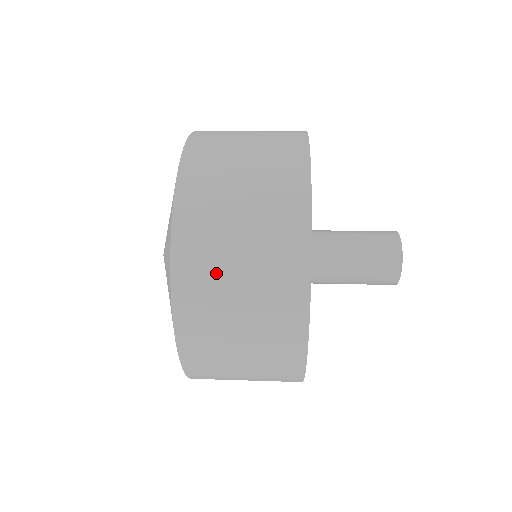
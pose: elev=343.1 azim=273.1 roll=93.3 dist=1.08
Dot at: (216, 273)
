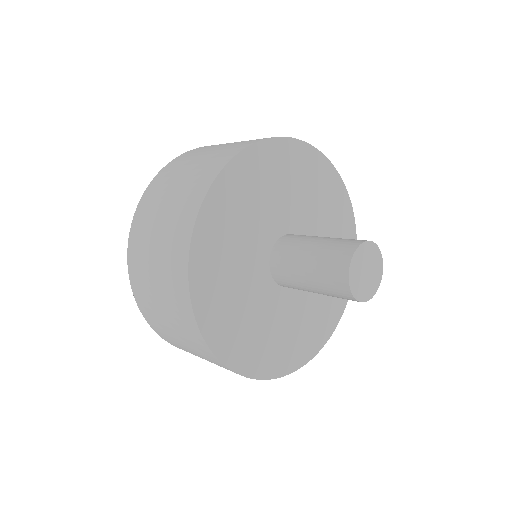
Dot at: (155, 208)
